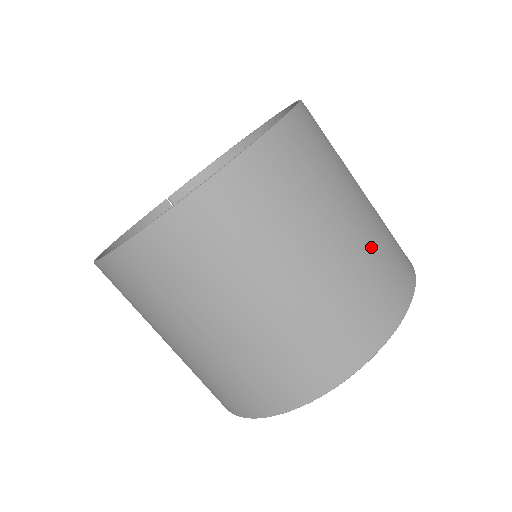
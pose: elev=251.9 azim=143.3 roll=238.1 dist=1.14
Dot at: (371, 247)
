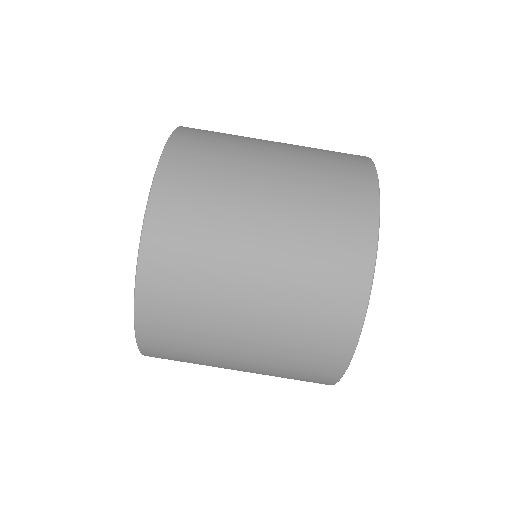
Dot at: (298, 248)
